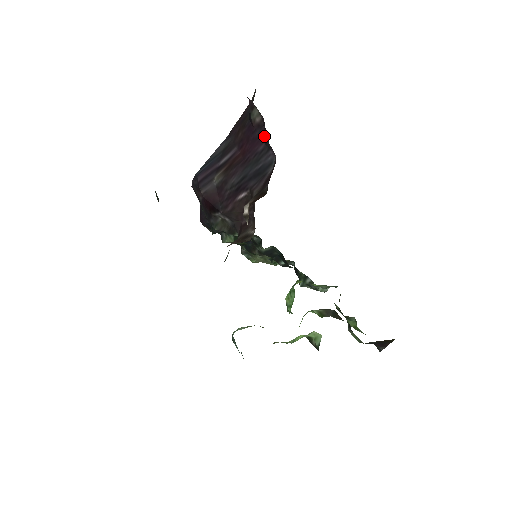
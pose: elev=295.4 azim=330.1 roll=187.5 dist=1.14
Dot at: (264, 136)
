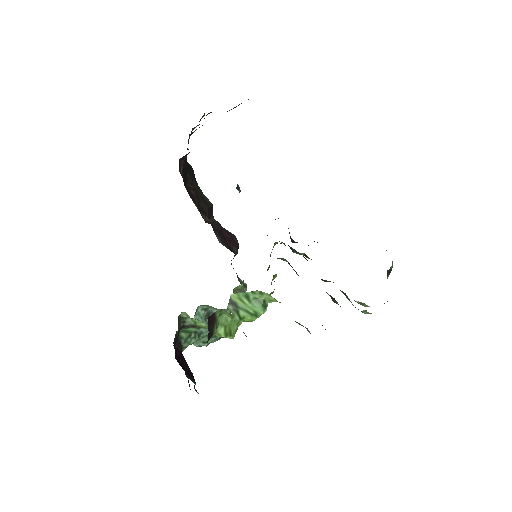
Dot at: occluded
